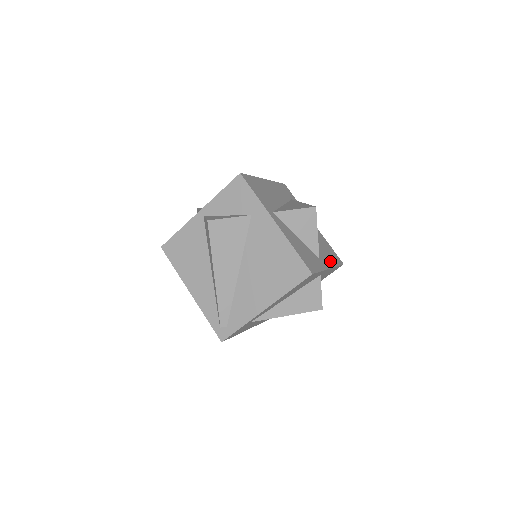
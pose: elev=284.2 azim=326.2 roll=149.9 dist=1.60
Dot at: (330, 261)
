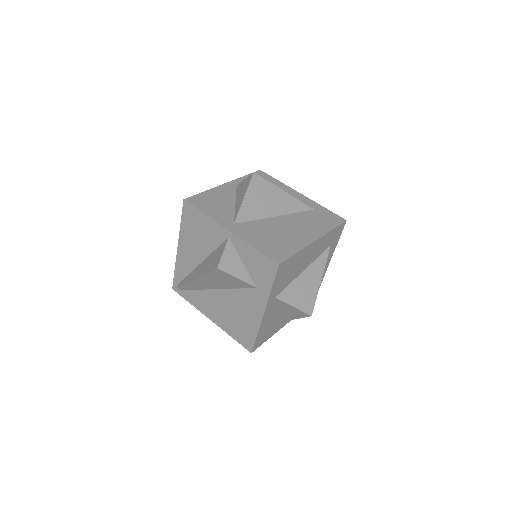
Dot at: occluded
